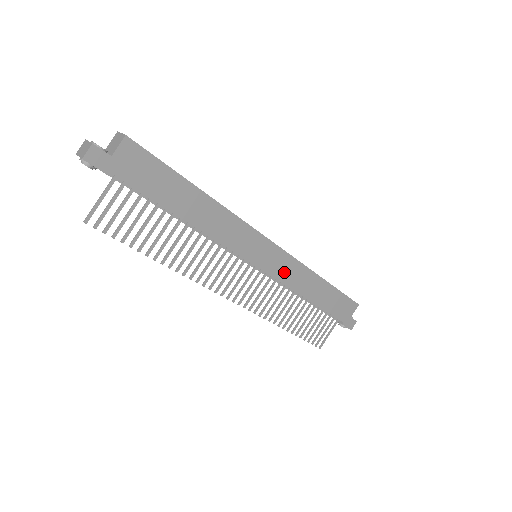
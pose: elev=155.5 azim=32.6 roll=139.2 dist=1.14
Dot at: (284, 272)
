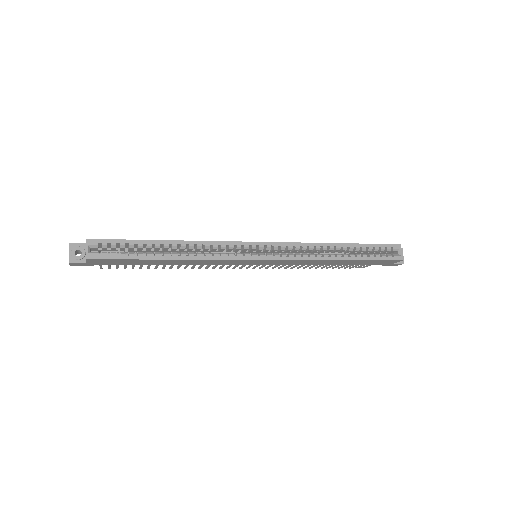
Dot at: (288, 263)
